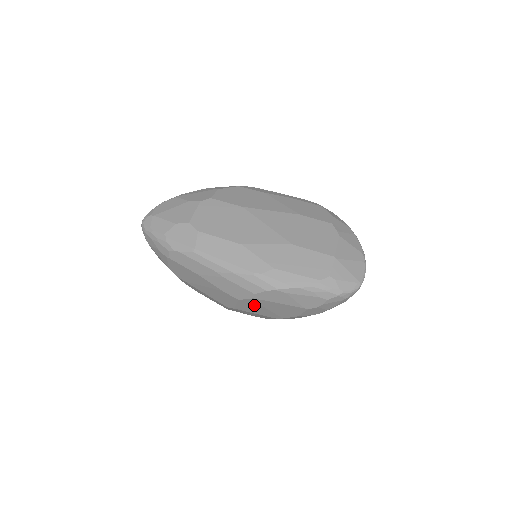
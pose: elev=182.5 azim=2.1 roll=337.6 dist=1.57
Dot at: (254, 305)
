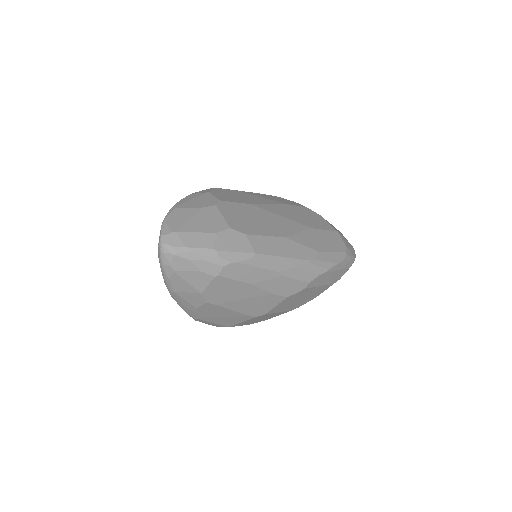
Dot at: (293, 299)
